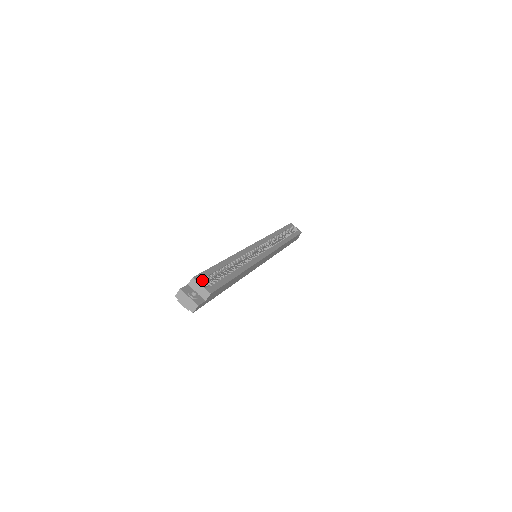
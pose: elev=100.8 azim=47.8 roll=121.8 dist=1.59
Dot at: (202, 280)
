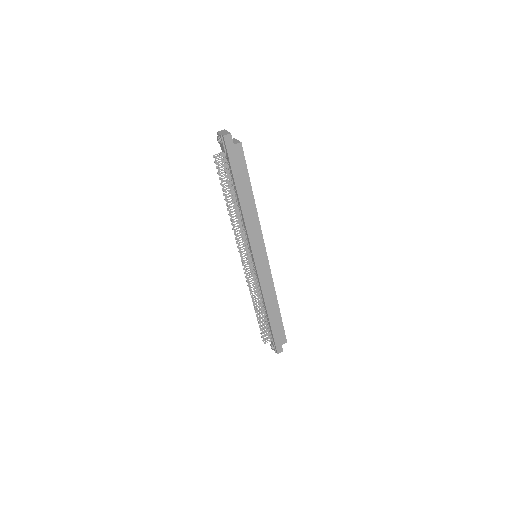
Dot at: occluded
